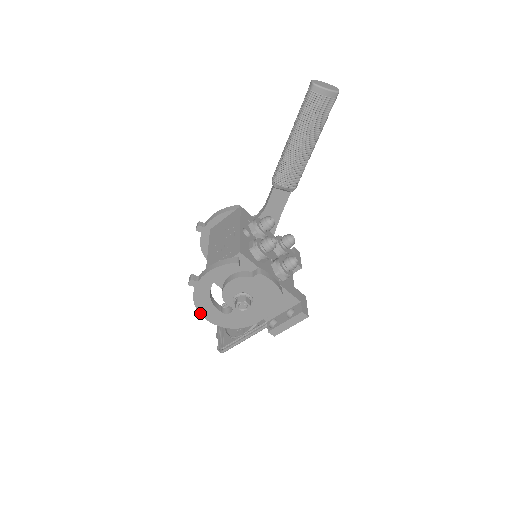
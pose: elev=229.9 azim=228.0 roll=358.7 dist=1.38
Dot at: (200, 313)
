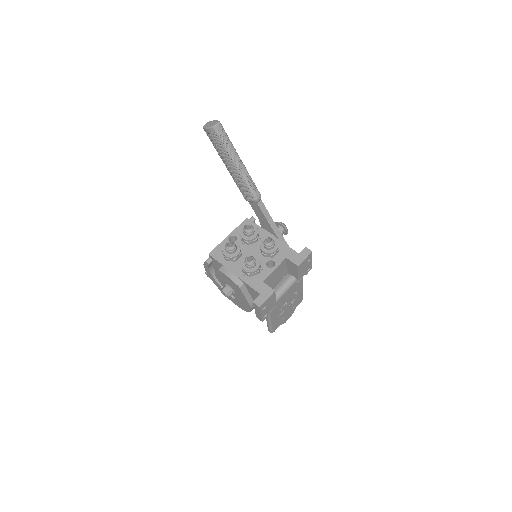
Dot at: occluded
